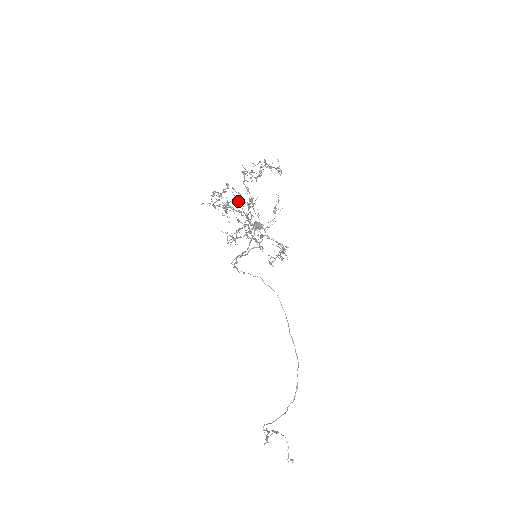
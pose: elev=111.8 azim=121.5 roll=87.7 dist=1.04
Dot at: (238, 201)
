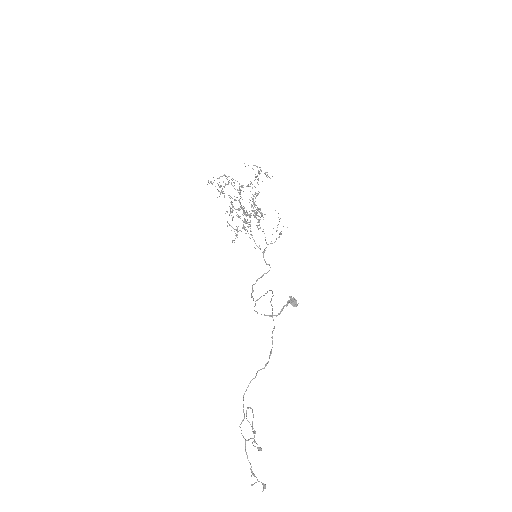
Dot at: (227, 177)
